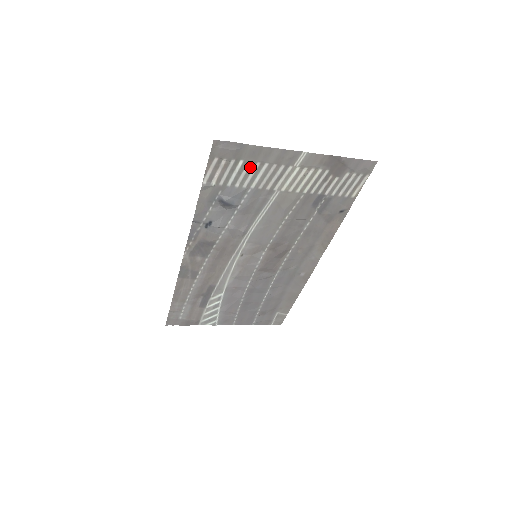
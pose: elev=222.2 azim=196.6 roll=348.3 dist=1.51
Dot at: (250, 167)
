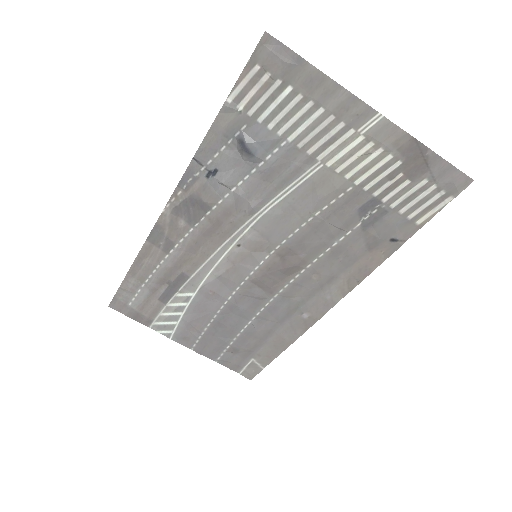
Dot at: (298, 104)
